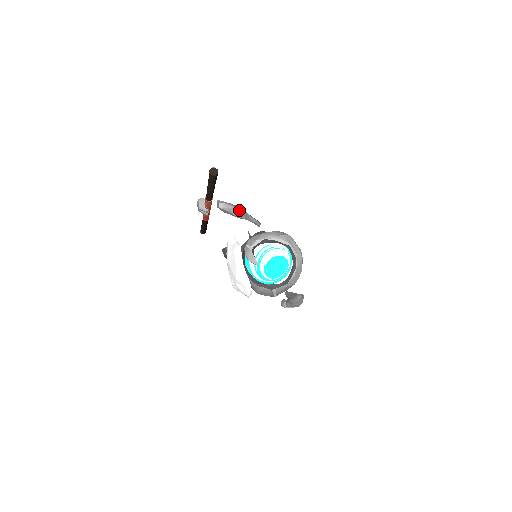
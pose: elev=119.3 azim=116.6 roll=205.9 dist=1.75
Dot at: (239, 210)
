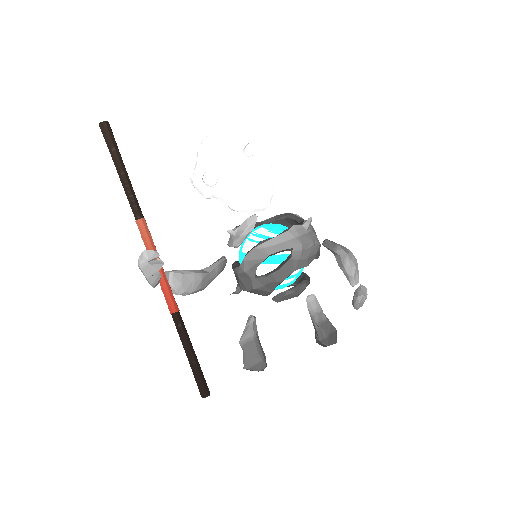
Dot at: occluded
